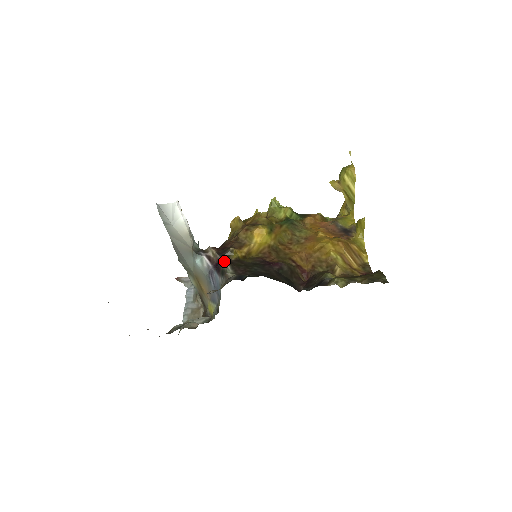
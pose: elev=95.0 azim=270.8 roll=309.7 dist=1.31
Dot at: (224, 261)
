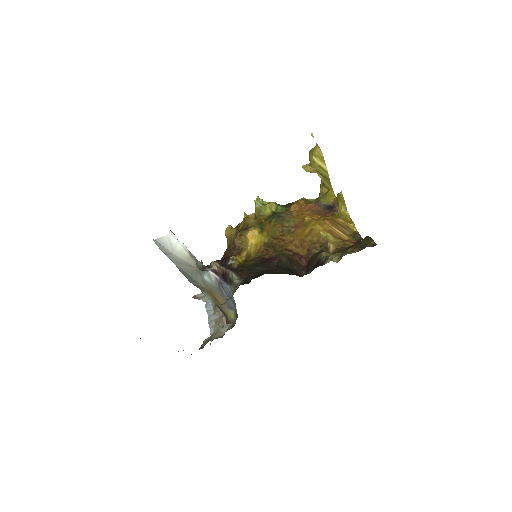
Dot at: (228, 271)
